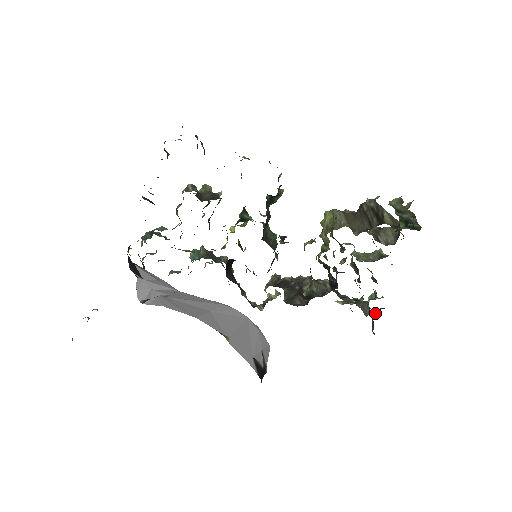
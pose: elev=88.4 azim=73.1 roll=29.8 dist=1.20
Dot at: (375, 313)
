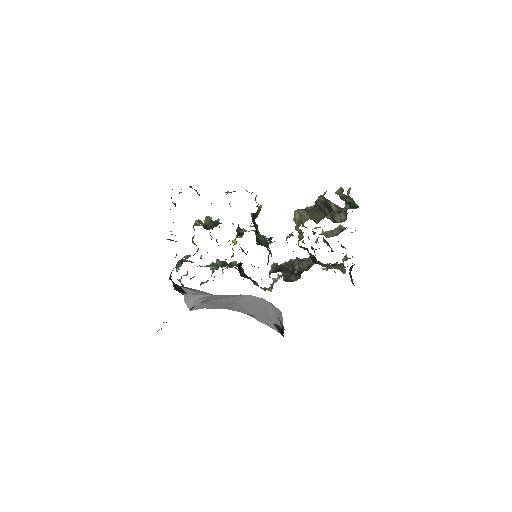
Dot at: (350, 270)
